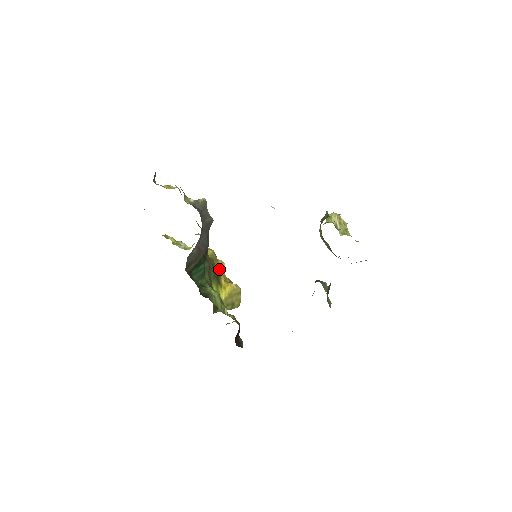
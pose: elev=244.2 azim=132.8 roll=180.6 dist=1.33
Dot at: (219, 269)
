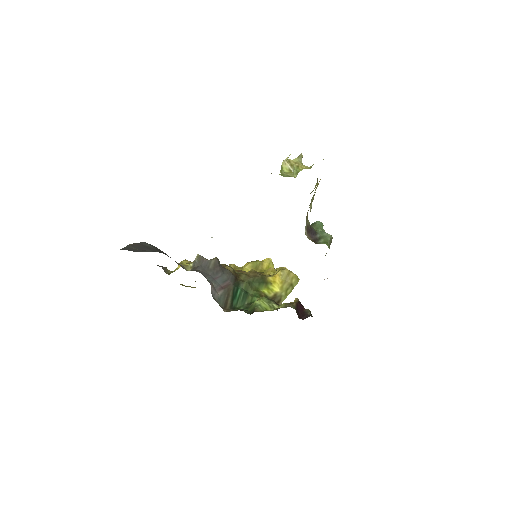
Dot at: (269, 266)
